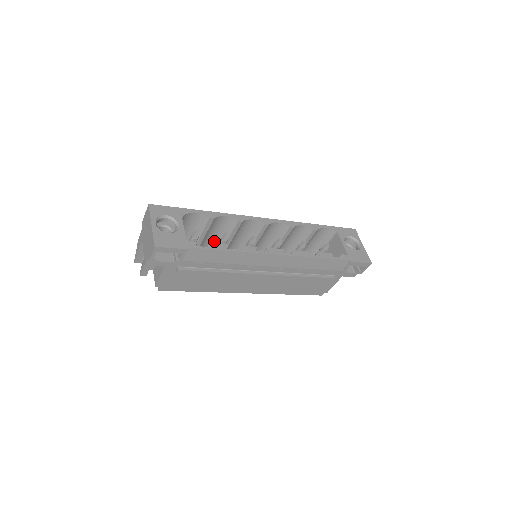
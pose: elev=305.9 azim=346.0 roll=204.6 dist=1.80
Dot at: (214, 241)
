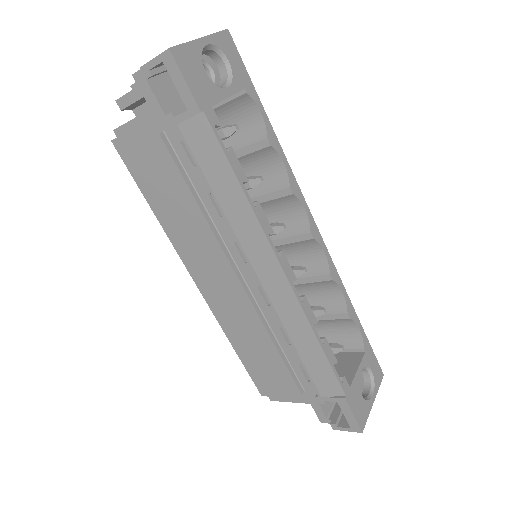
Dot at: occluded
